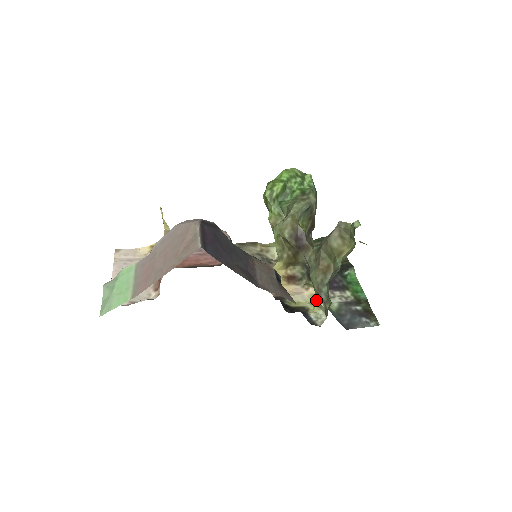
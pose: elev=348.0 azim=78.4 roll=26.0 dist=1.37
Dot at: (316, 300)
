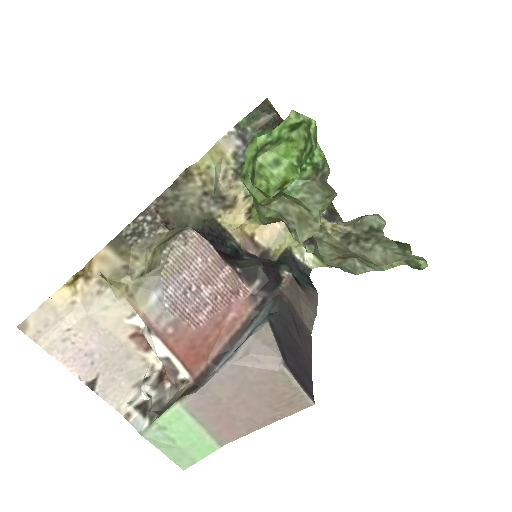
Dot at: occluded
